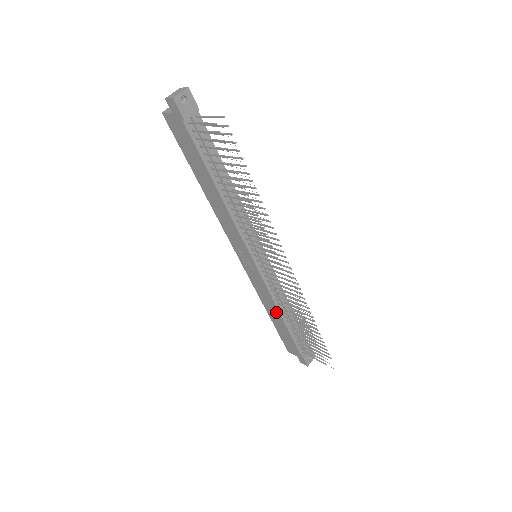
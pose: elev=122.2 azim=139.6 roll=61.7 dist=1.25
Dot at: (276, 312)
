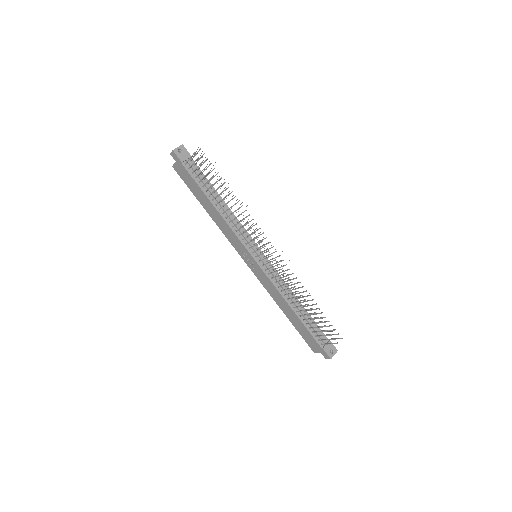
Dot at: (286, 305)
